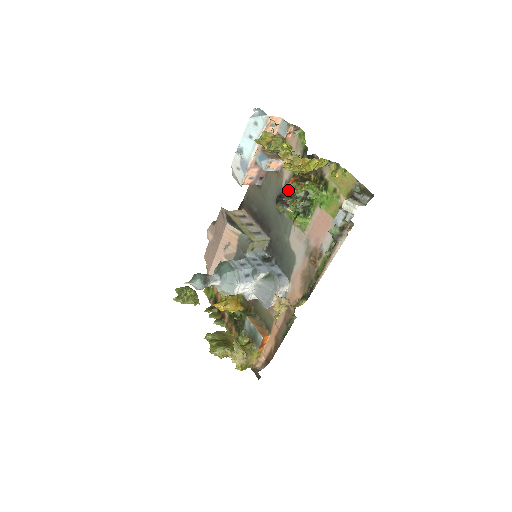
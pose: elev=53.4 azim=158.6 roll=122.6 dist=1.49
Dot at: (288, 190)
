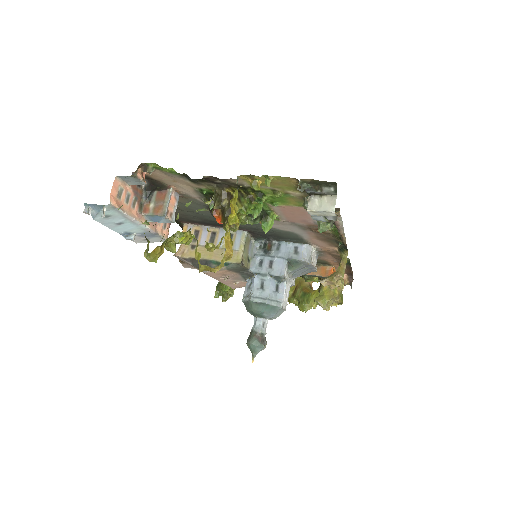
Dot at: occluded
